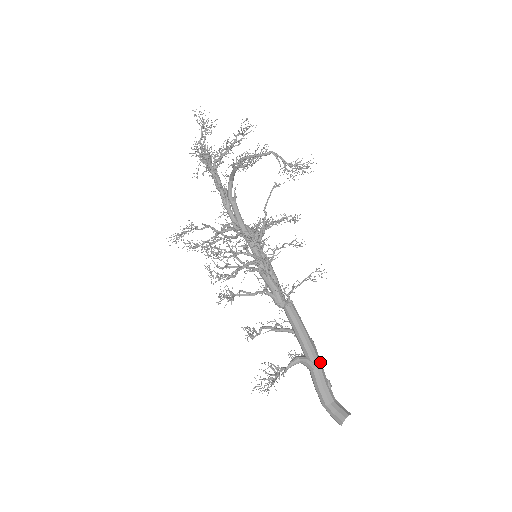
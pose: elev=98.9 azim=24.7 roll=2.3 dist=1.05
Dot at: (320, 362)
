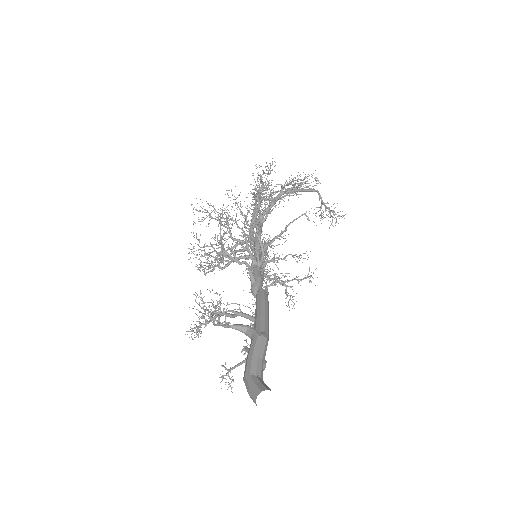
Dot at: (268, 338)
